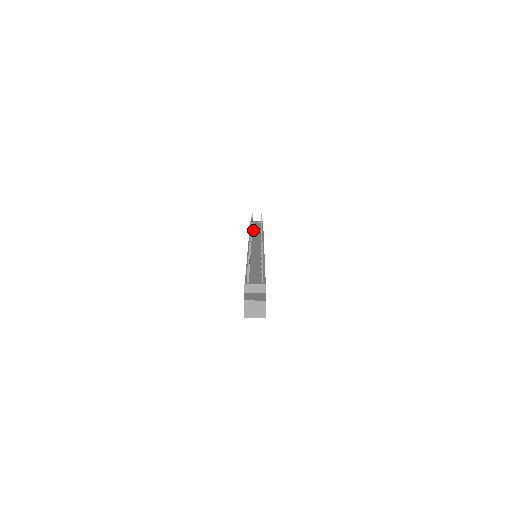
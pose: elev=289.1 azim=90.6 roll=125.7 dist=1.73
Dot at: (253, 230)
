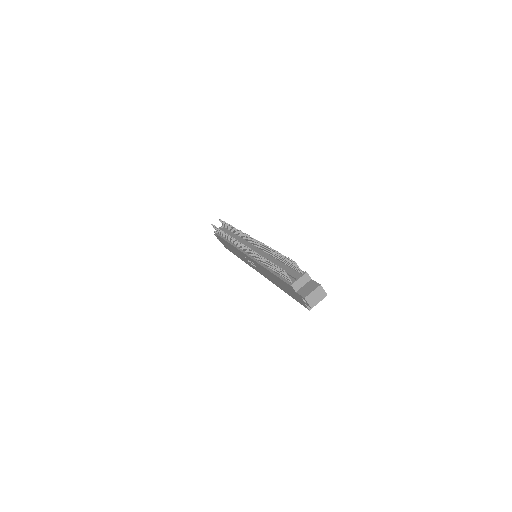
Dot at: occluded
